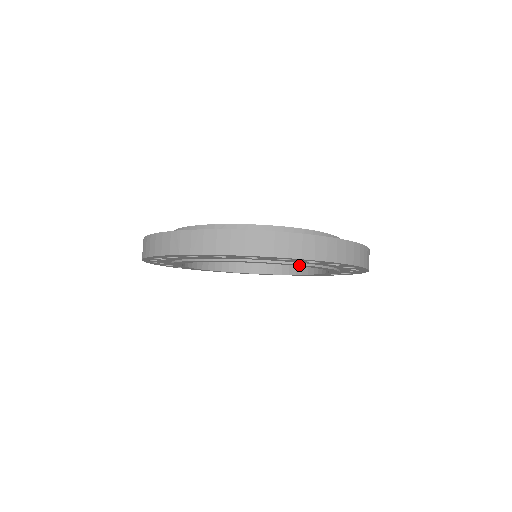
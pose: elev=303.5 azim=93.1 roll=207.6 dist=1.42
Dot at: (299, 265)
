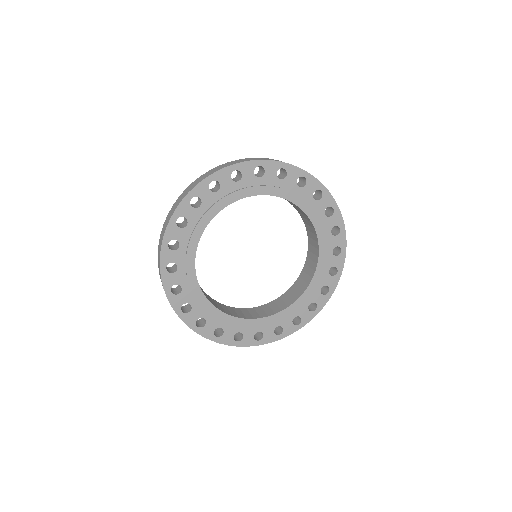
Dot at: (293, 198)
